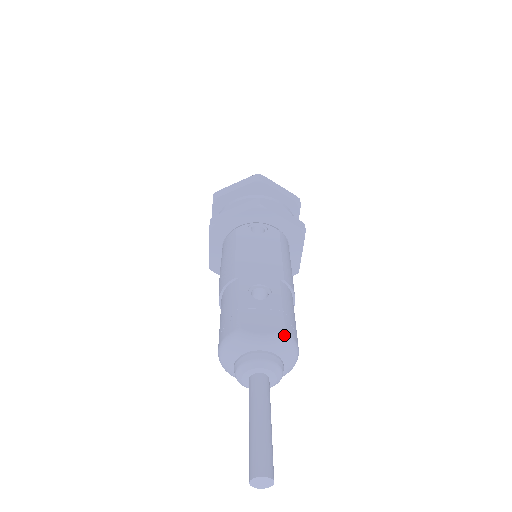
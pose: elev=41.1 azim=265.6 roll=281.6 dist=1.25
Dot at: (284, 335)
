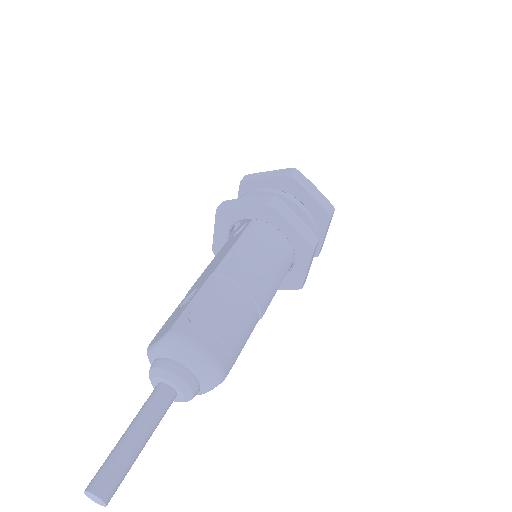
Dot at: (168, 335)
